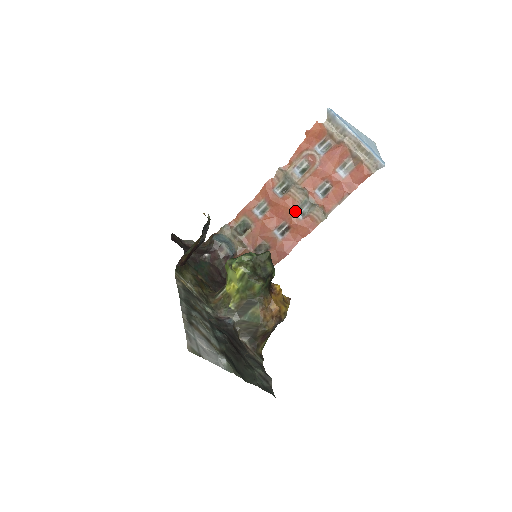
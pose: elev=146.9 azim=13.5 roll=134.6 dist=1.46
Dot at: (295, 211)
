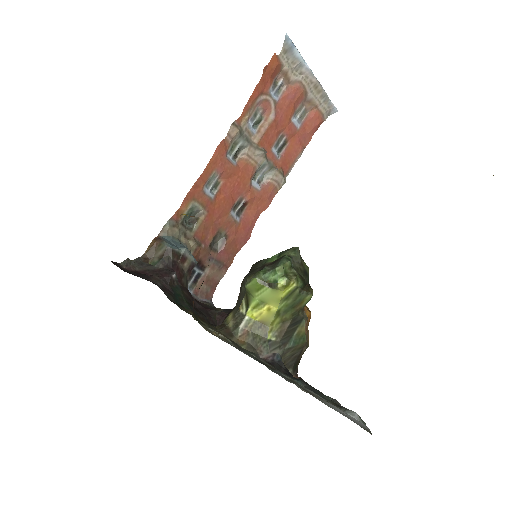
Dot at: (251, 180)
